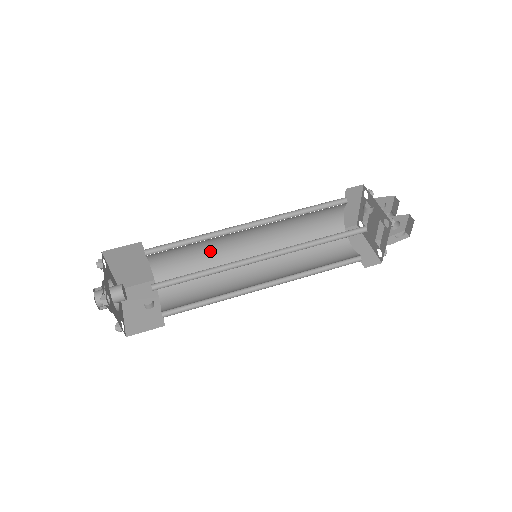
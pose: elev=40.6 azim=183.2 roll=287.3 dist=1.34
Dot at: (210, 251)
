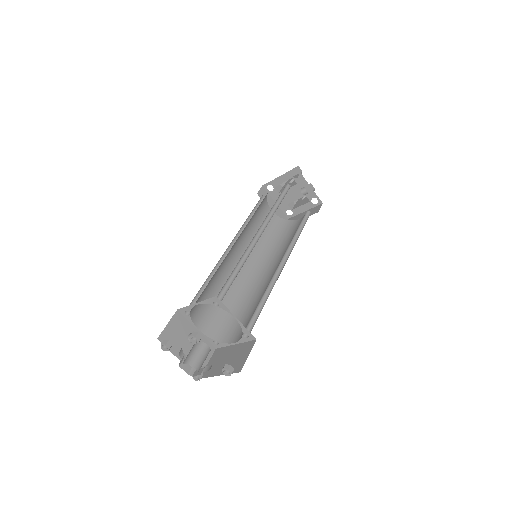
Dot at: occluded
